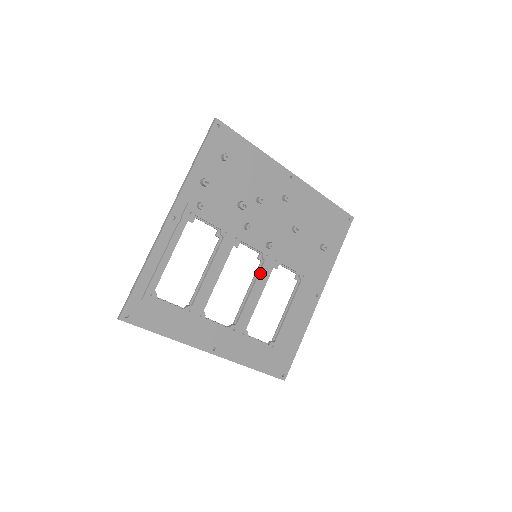
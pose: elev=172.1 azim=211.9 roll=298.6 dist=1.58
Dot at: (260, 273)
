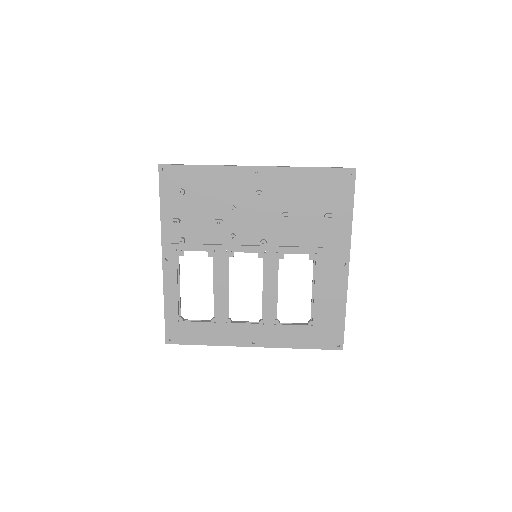
Dot at: (266, 270)
